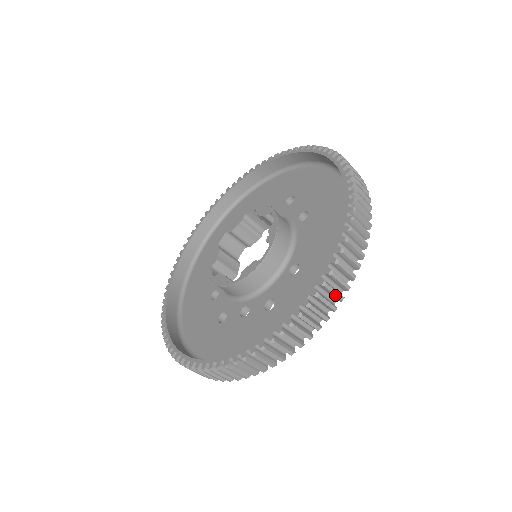
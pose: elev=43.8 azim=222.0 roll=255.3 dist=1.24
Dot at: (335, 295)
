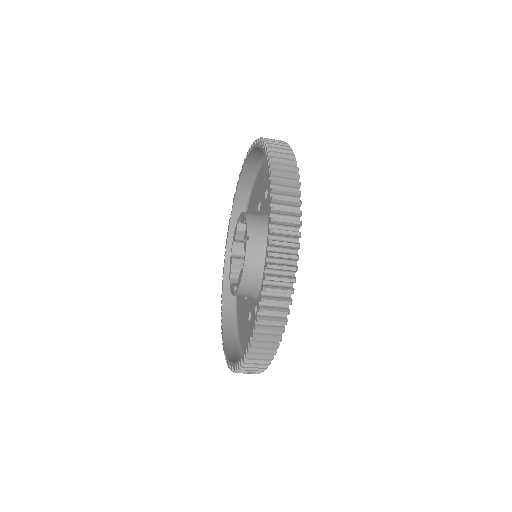
Dot at: occluded
